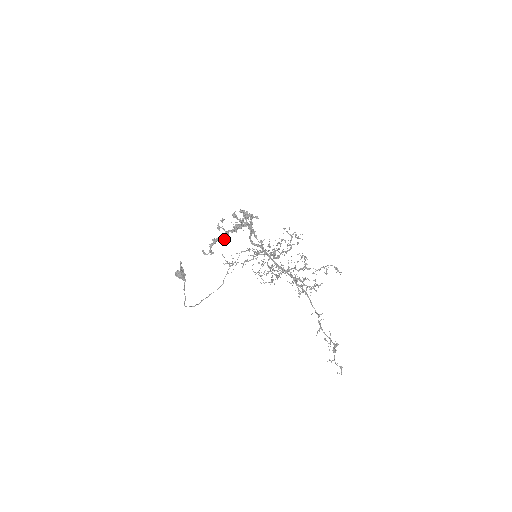
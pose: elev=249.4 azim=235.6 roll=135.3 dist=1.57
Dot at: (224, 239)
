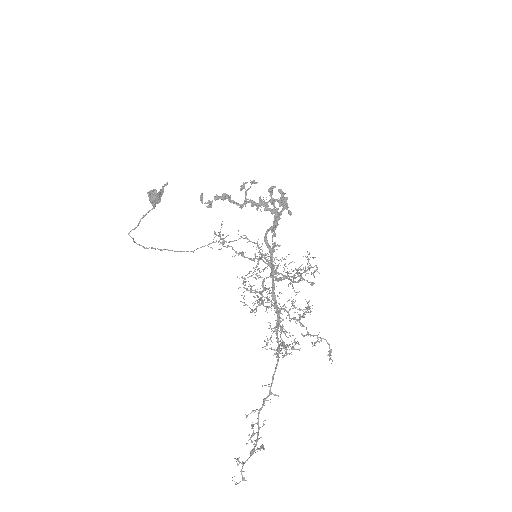
Dot at: (237, 204)
